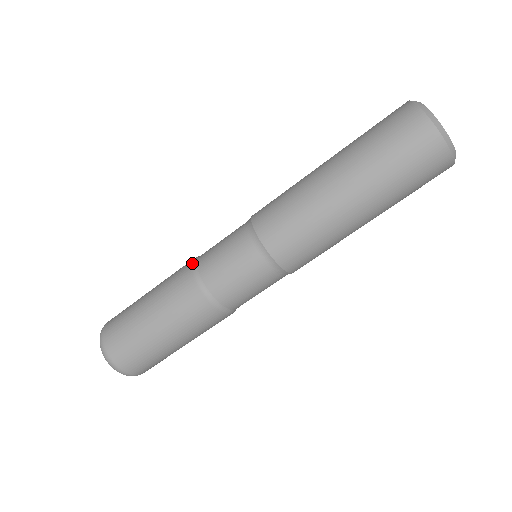
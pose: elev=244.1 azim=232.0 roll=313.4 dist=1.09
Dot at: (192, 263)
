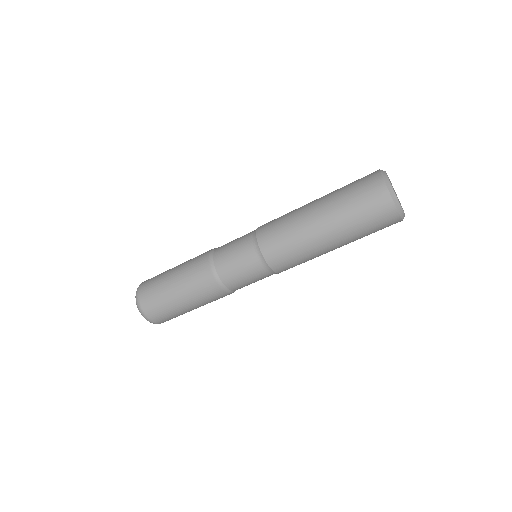
Dot at: (212, 270)
